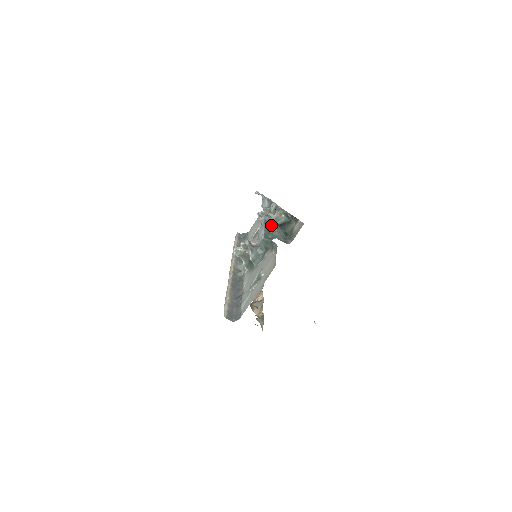
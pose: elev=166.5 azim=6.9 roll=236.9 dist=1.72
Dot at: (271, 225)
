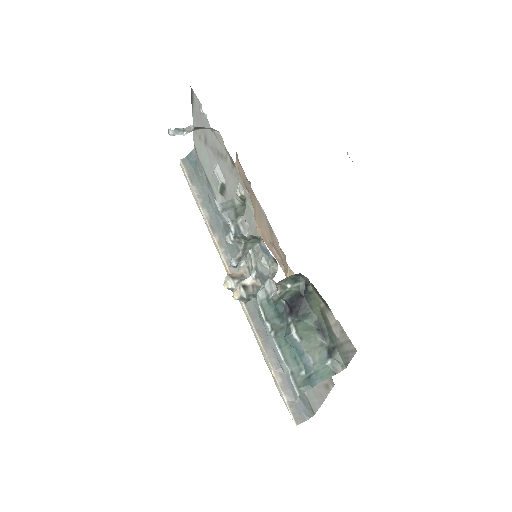
Dot at: (277, 304)
